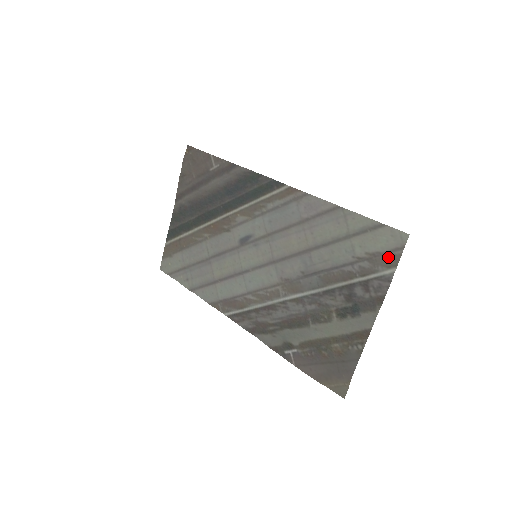
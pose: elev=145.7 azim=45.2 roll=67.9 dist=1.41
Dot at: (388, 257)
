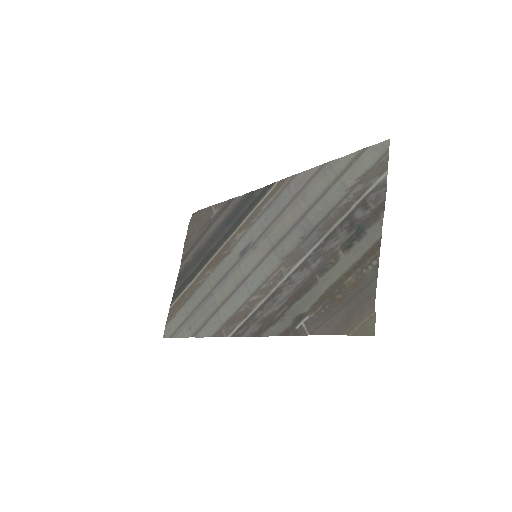
Dot at: (377, 167)
